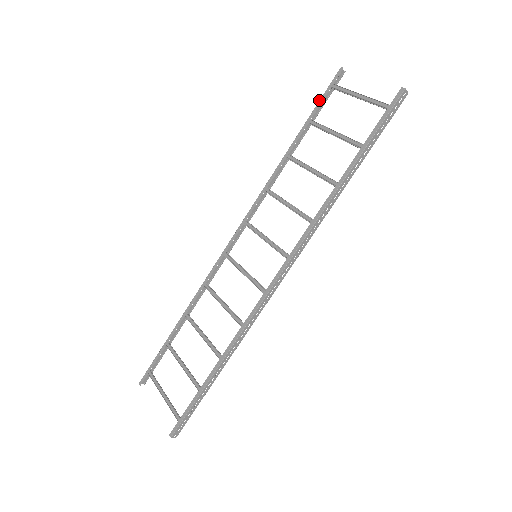
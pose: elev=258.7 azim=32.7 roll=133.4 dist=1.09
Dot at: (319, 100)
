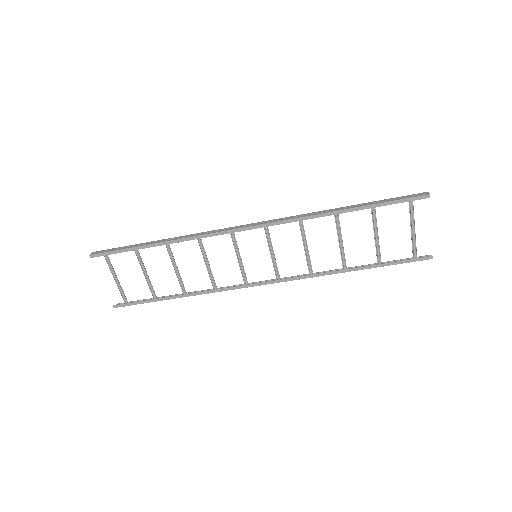
Dot at: (394, 200)
